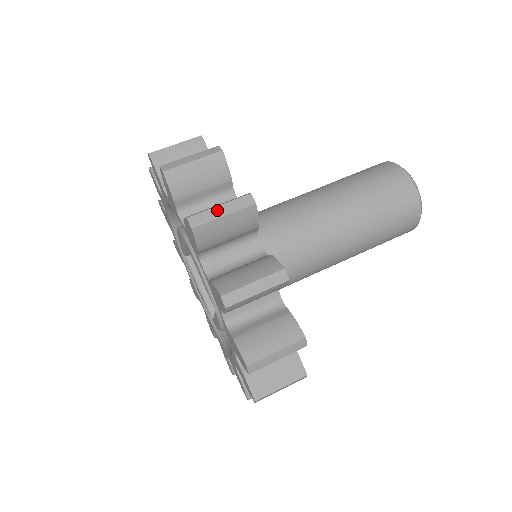
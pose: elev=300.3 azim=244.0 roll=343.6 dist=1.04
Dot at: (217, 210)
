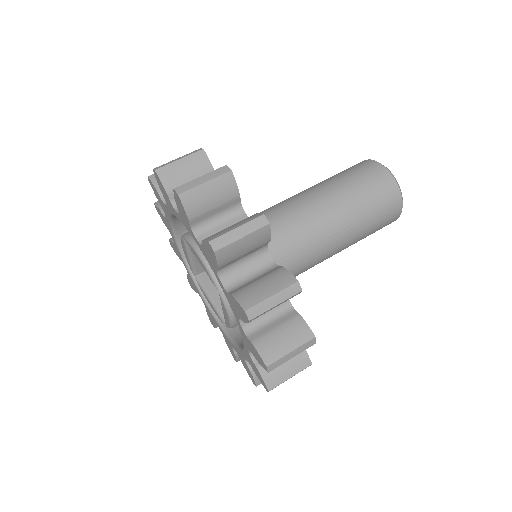
Dot at: (199, 180)
